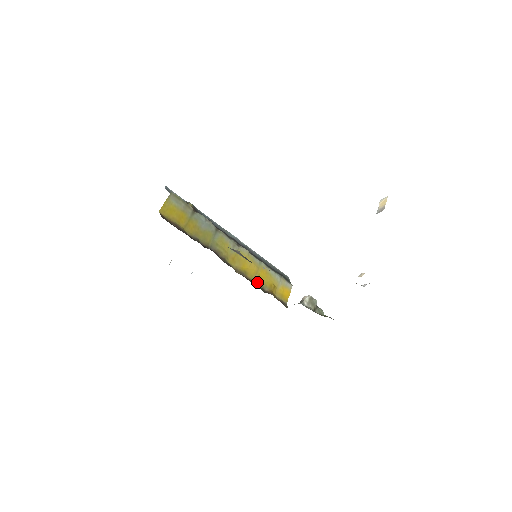
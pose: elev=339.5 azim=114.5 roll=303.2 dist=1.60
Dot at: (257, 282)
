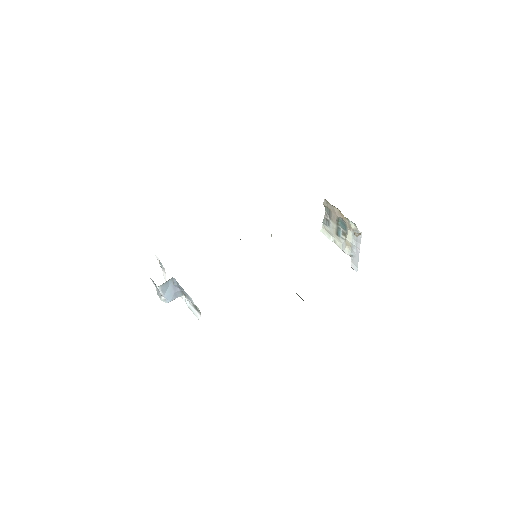
Dot at: occluded
